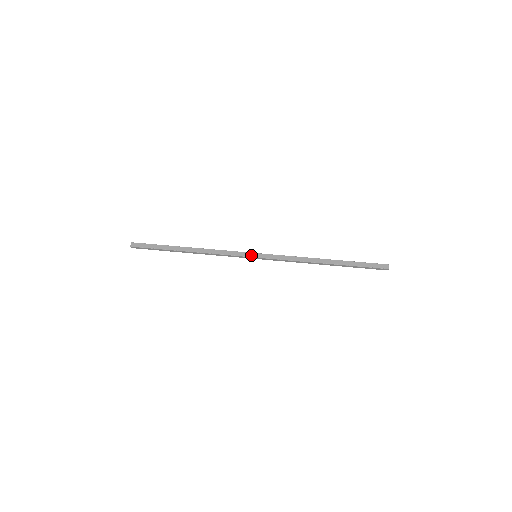
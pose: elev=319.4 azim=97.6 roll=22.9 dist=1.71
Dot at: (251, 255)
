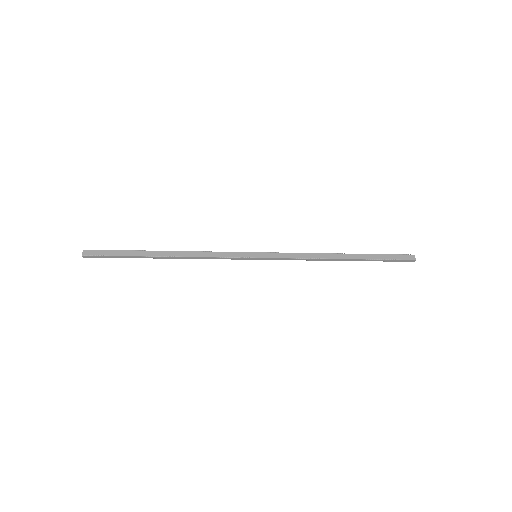
Dot at: (250, 255)
